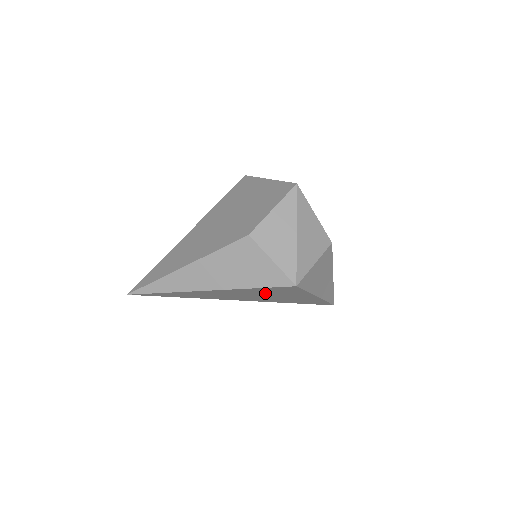
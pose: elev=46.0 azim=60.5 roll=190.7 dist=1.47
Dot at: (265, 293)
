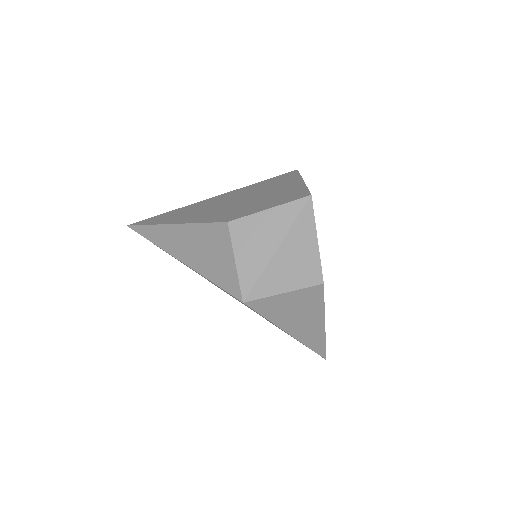
Dot at: (232, 296)
